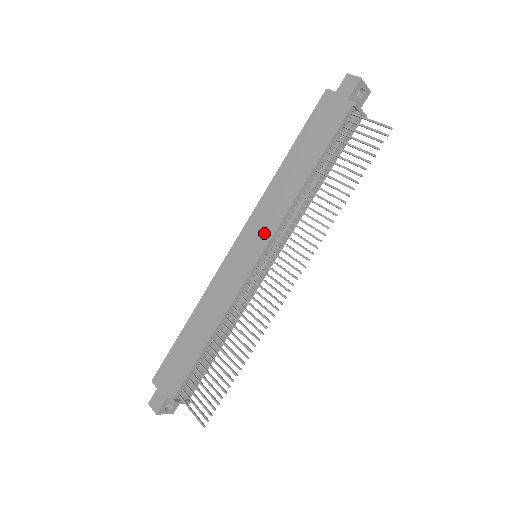
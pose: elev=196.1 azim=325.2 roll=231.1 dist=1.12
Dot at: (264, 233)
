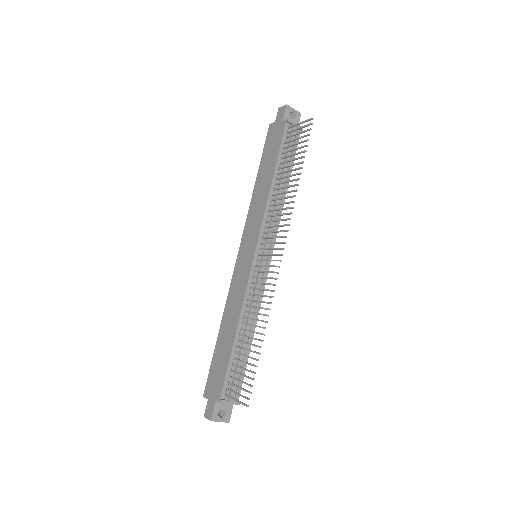
Dot at: (254, 233)
